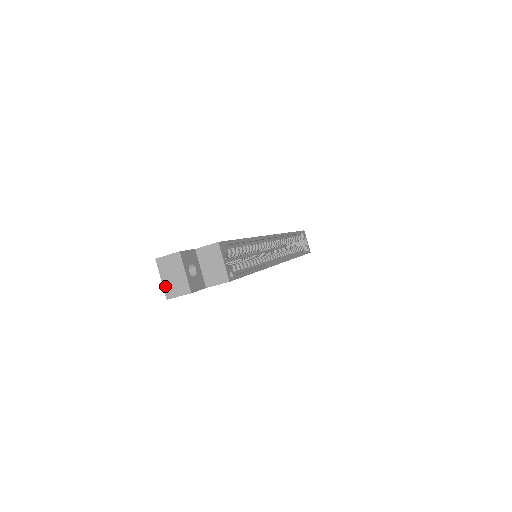
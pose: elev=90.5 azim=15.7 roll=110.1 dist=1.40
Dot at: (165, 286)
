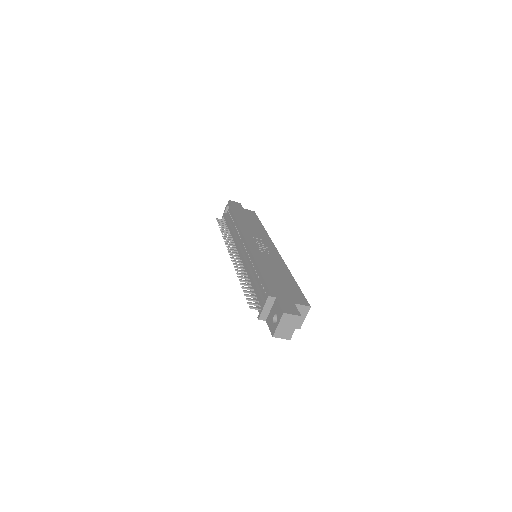
Dot at: (278, 330)
